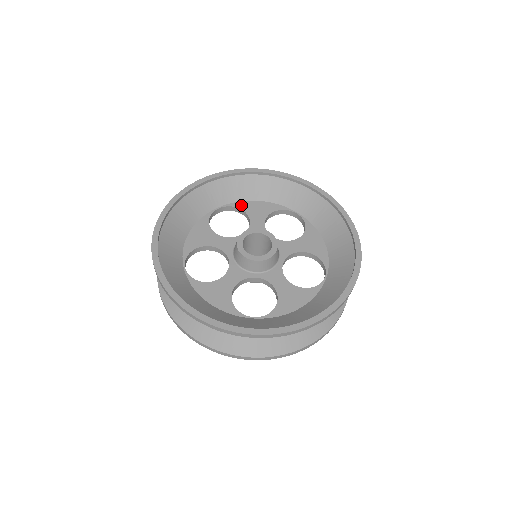
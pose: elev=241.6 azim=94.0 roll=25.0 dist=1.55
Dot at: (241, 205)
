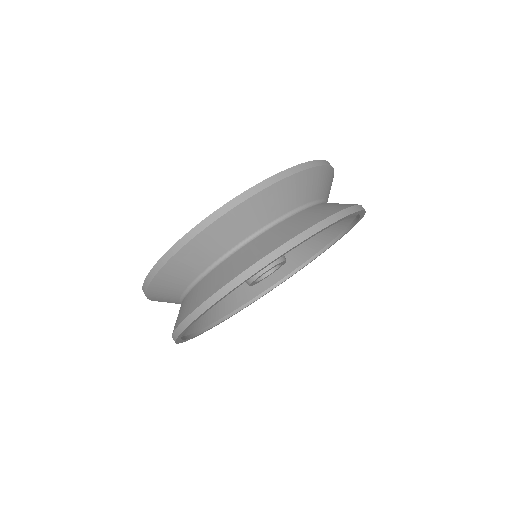
Dot at: occluded
